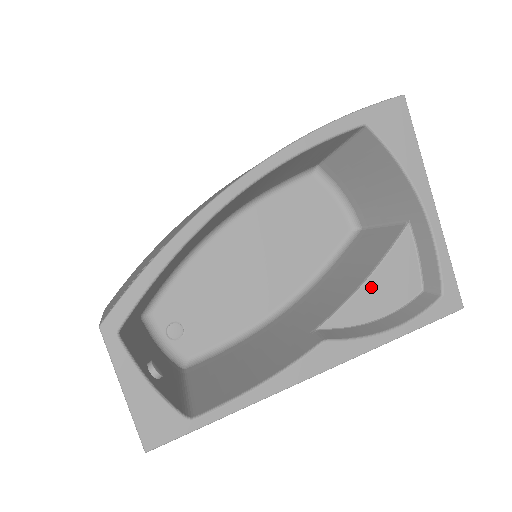
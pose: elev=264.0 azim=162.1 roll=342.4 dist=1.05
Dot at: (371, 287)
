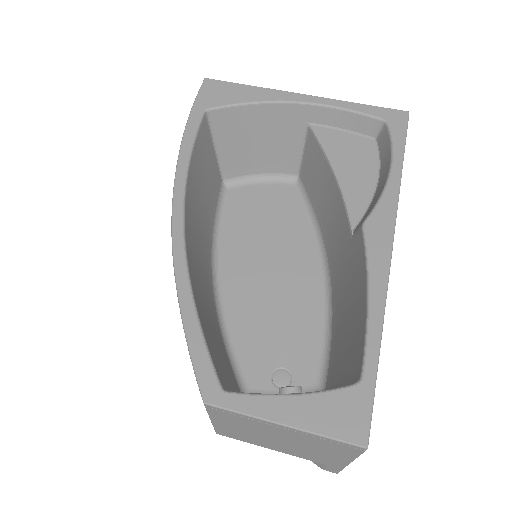
Dot at: (344, 174)
